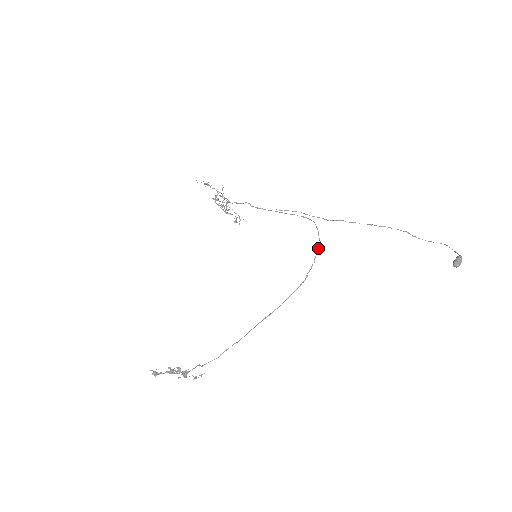
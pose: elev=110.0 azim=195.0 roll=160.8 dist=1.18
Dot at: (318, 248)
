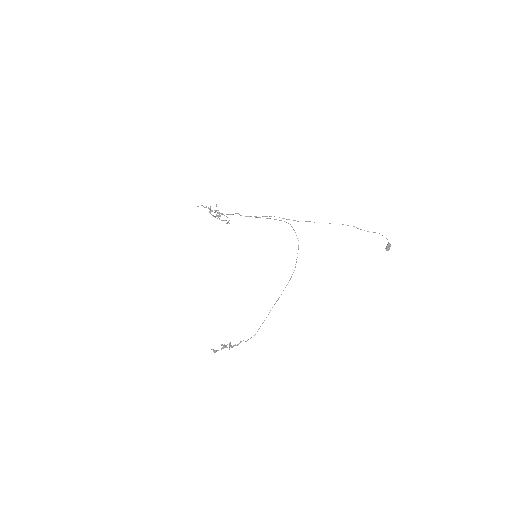
Dot at: (298, 245)
